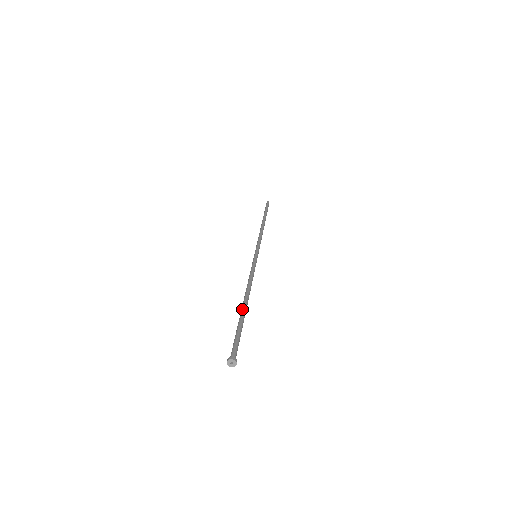
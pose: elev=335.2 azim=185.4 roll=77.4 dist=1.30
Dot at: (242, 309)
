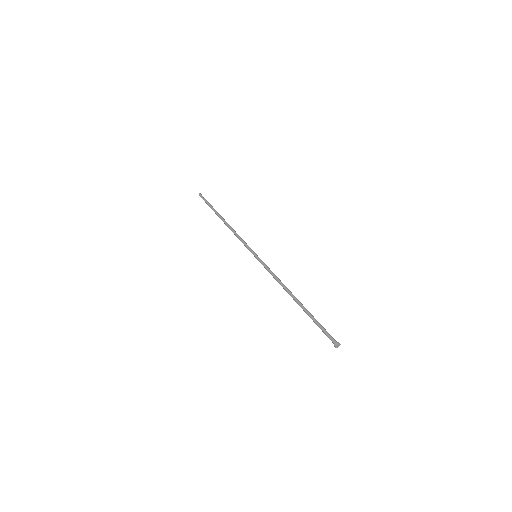
Dot at: occluded
